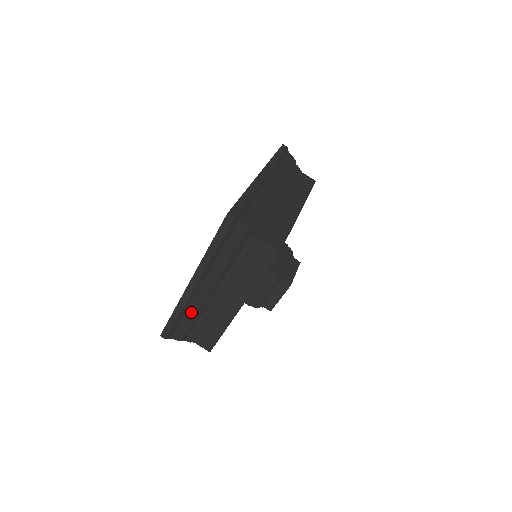
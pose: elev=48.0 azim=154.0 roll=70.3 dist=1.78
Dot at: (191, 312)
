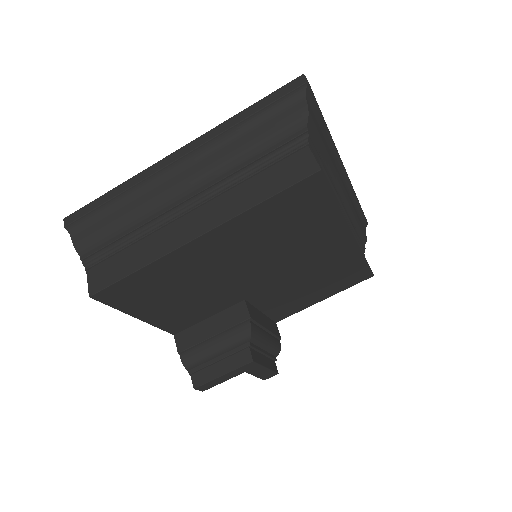
Dot at: (134, 204)
